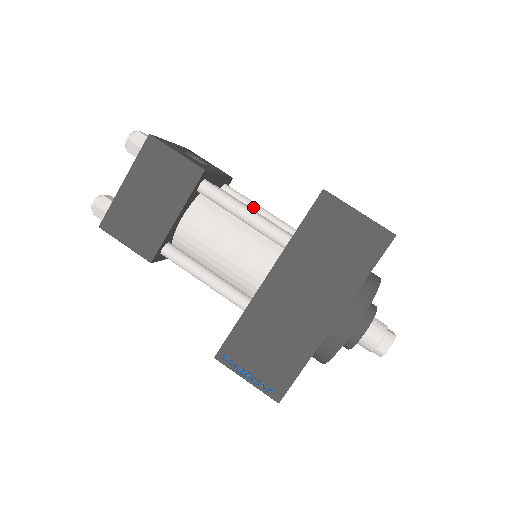
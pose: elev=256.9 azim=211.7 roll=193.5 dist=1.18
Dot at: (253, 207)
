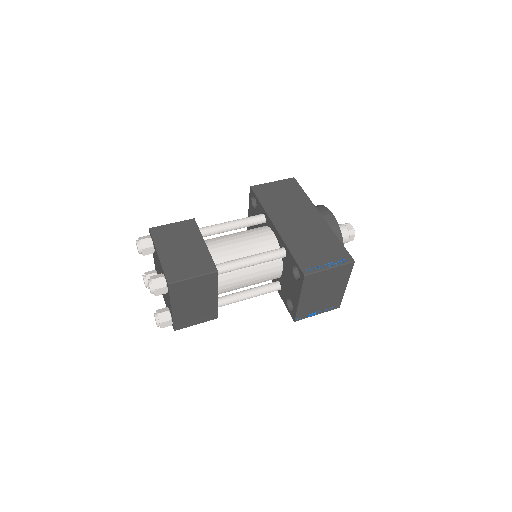
Dot at: occluded
